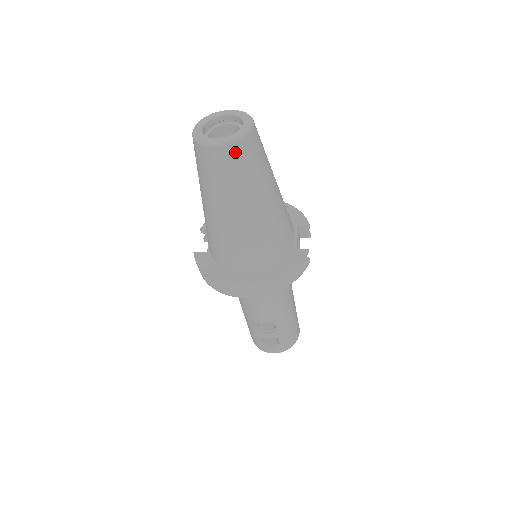
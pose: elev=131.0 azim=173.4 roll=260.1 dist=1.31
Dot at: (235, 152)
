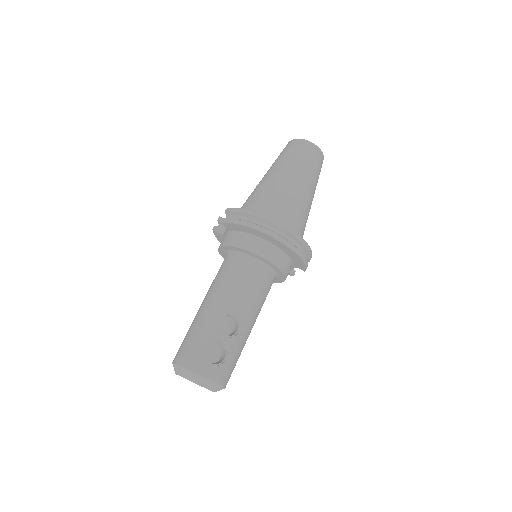
Dot at: (319, 155)
